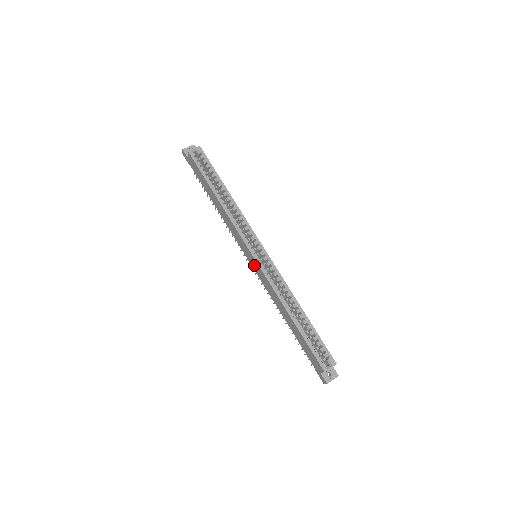
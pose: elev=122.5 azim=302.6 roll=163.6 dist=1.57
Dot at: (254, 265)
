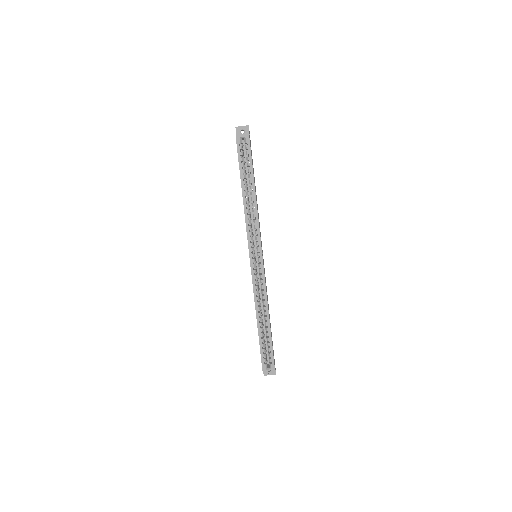
Dot at: occluded
